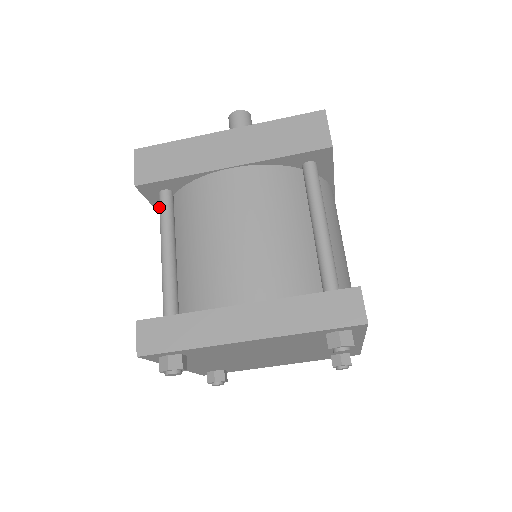
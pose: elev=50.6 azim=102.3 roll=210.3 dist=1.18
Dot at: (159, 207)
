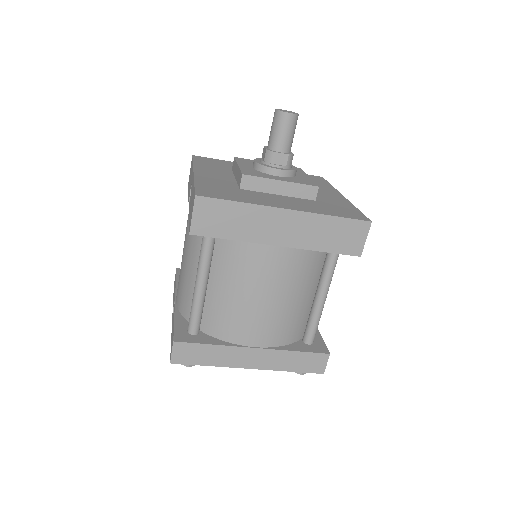
Dot at: occluded
